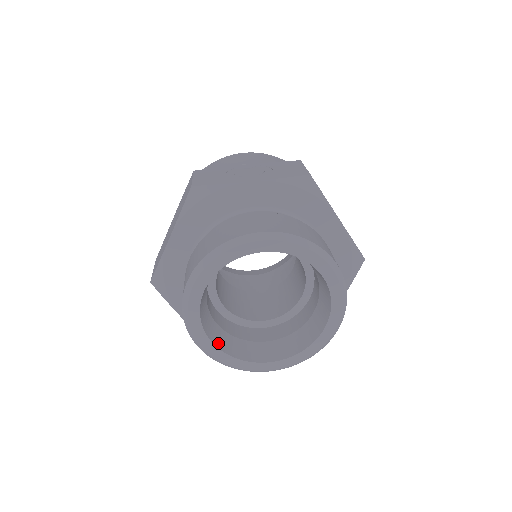
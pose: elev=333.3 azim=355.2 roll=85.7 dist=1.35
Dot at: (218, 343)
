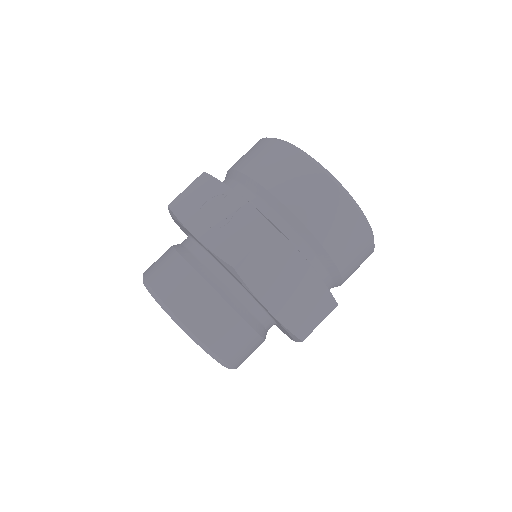
Dot at: occluded
